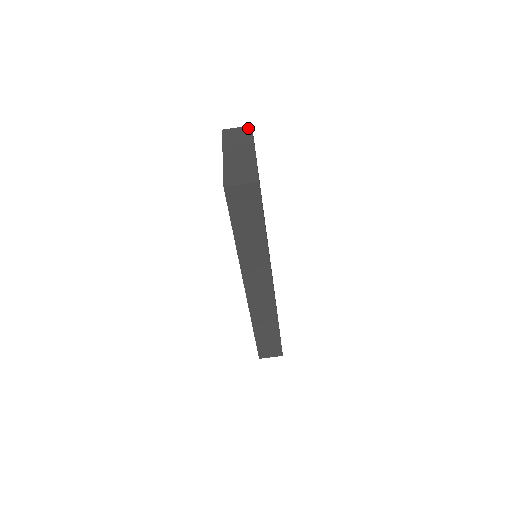
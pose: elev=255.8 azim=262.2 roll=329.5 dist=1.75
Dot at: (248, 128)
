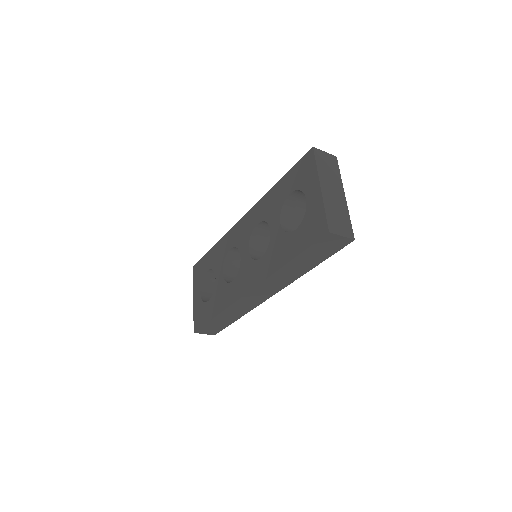
Dot at: (335, 159)
